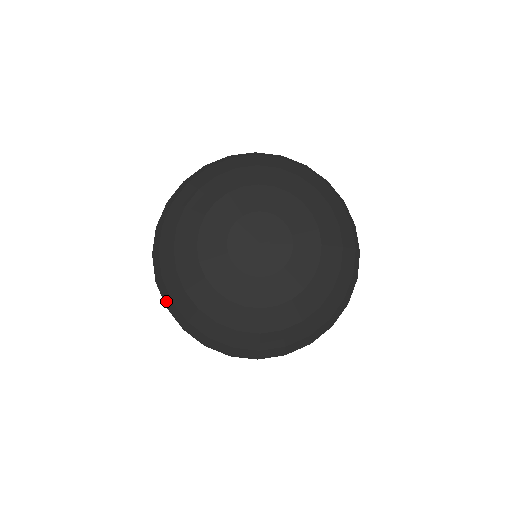
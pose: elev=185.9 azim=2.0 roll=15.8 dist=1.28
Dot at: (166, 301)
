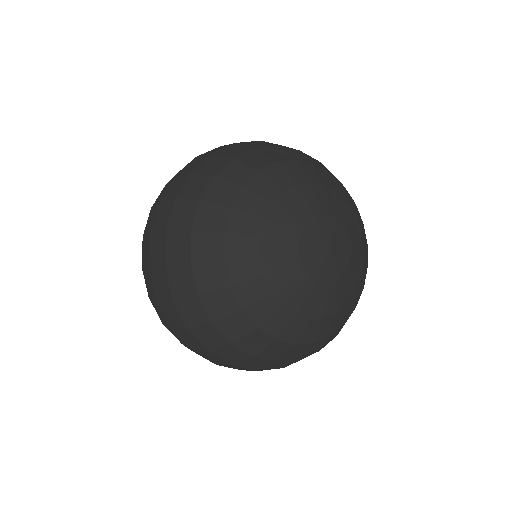
Dot at: (174, 259)
